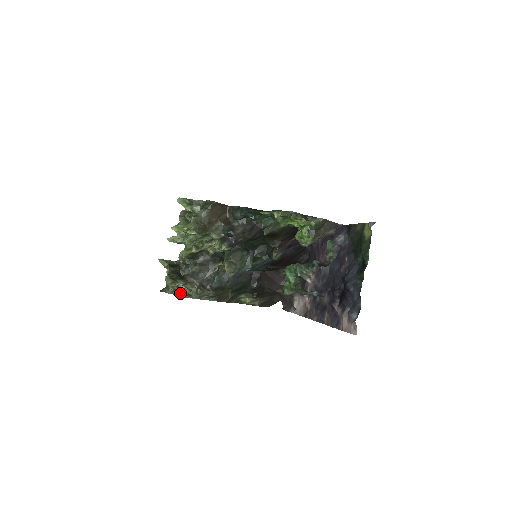
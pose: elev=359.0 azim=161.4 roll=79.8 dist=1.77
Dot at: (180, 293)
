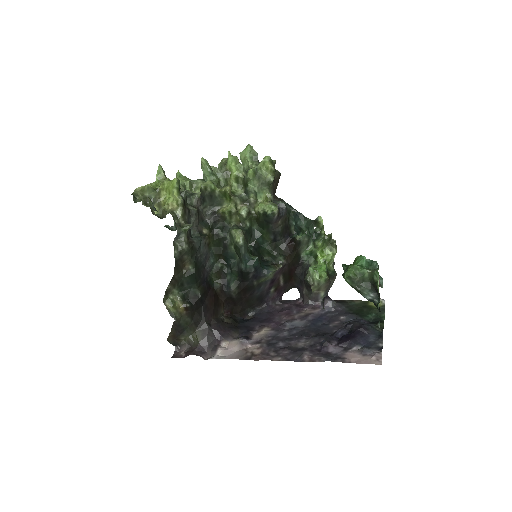
Dot at: occluded
